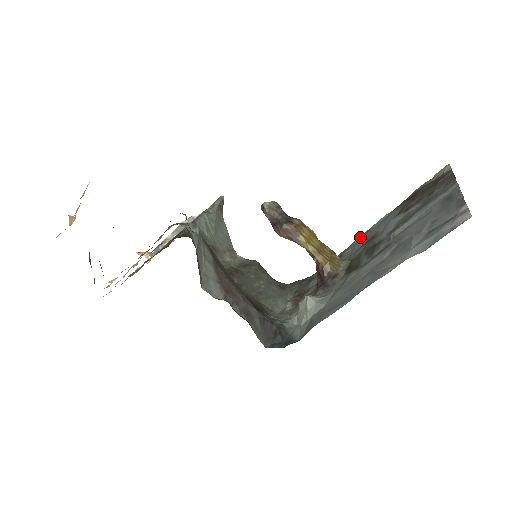
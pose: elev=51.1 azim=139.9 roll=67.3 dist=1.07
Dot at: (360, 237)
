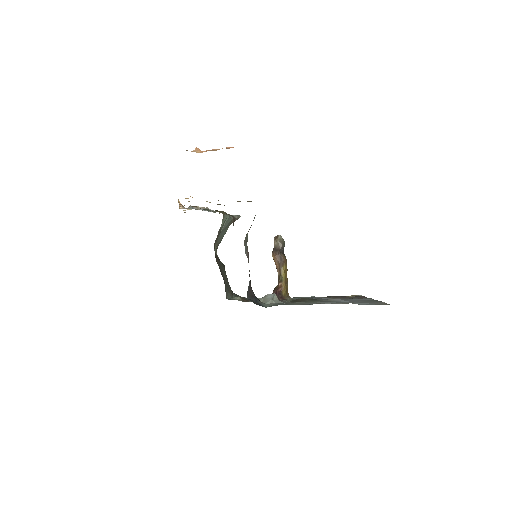
Dot at: occluded
